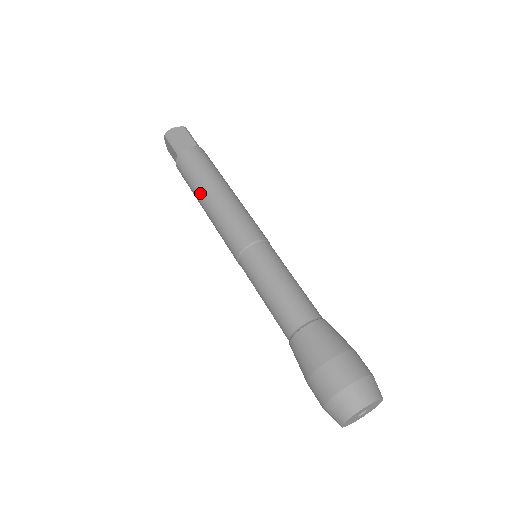
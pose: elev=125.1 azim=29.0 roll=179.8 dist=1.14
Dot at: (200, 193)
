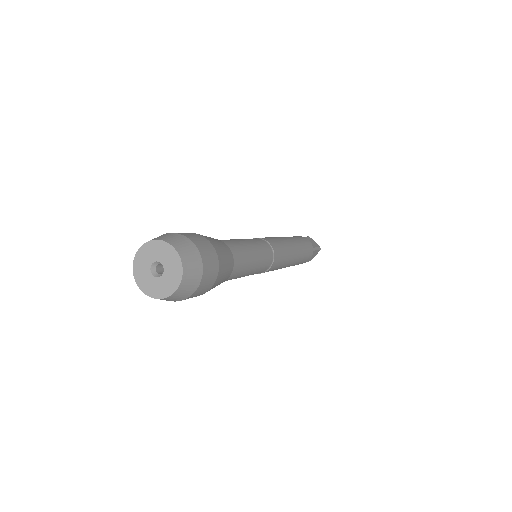
Dot at: occluded
